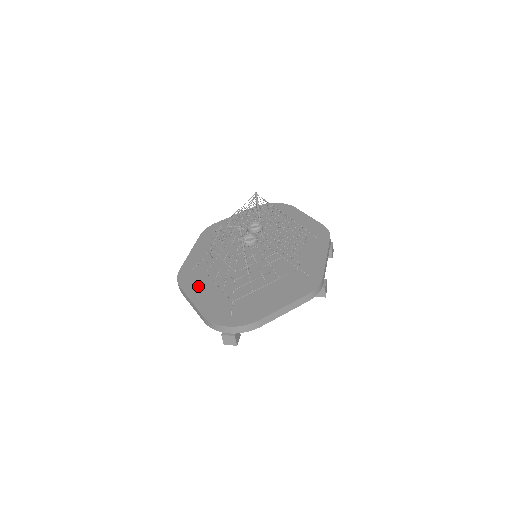
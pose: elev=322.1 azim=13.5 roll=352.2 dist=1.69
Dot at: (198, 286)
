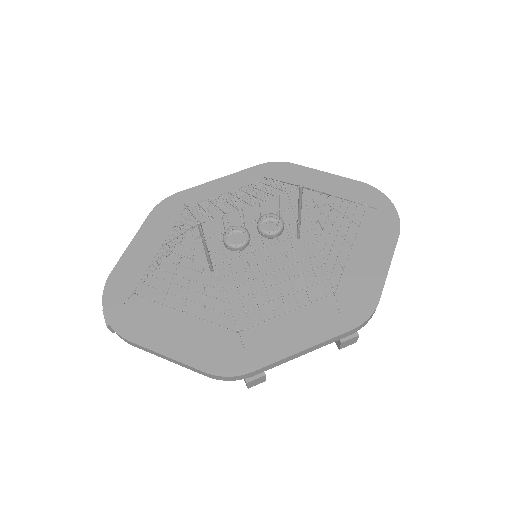
Dot at: (159, 232)
